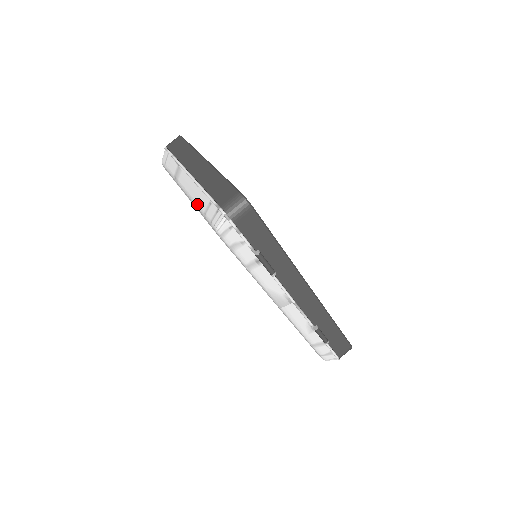
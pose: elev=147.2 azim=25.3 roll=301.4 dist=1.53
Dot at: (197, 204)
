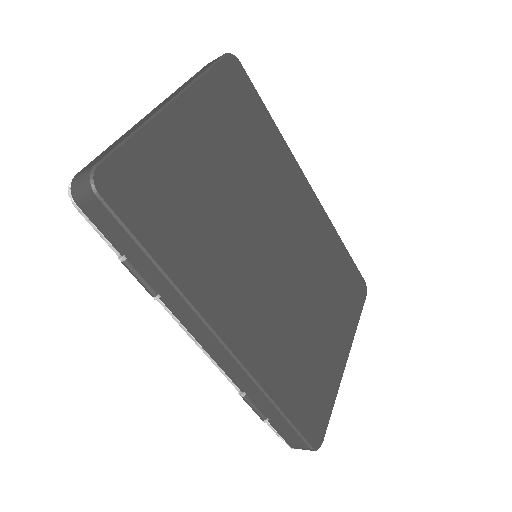
Dot at: occluded
